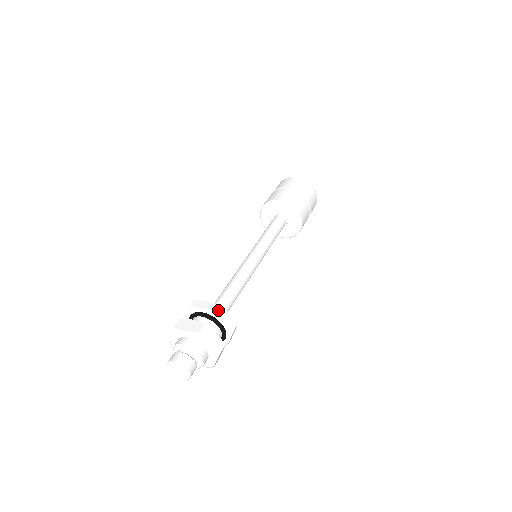
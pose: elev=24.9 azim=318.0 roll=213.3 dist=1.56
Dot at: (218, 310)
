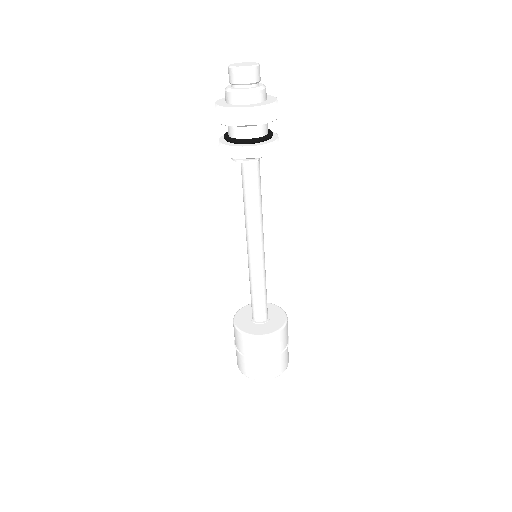
Dot at: occluded
